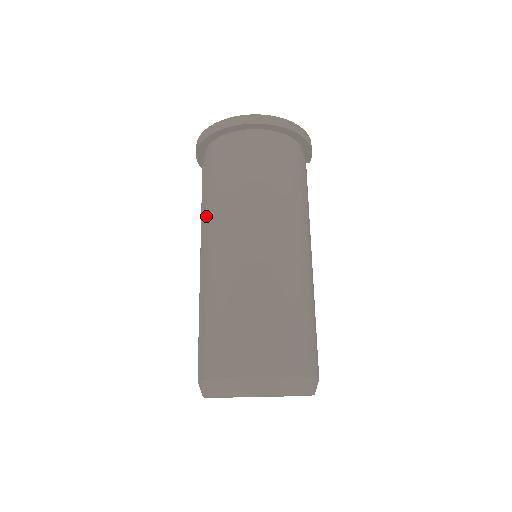
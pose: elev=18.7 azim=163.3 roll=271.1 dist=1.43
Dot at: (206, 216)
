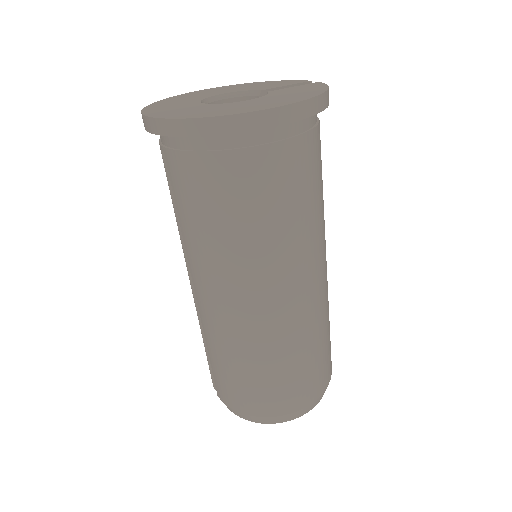
Dot at: (189, 247)
